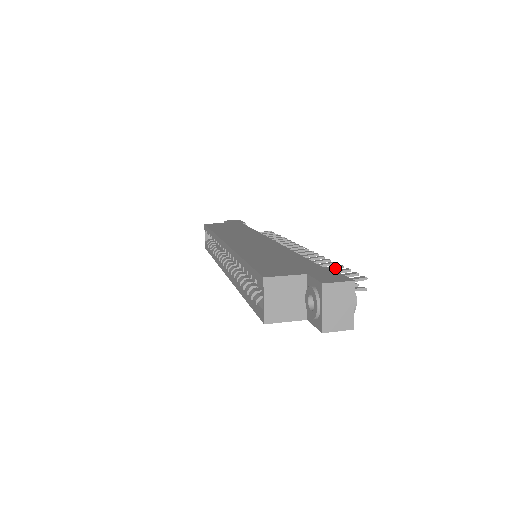
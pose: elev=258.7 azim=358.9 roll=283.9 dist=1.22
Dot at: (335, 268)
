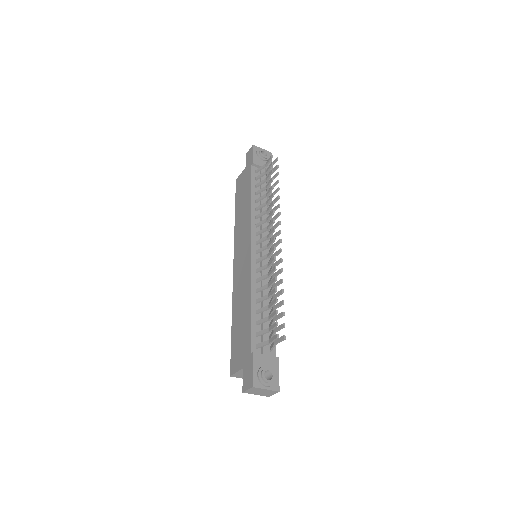
Dot at: (273, 305)
